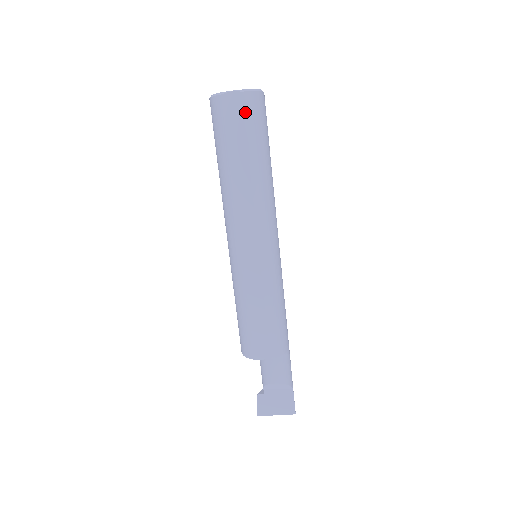
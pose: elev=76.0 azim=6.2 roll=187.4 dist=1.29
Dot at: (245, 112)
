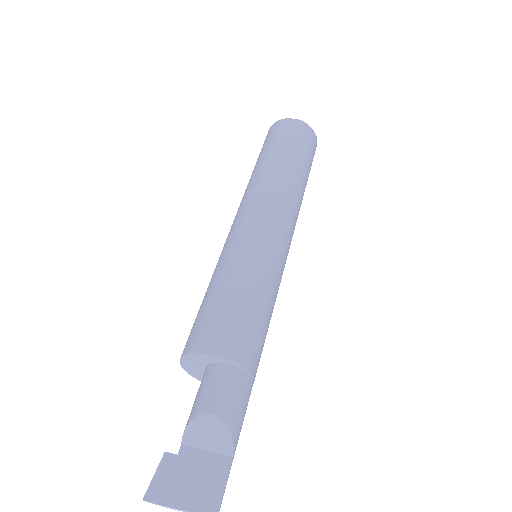
Dot at: (298, 131)
